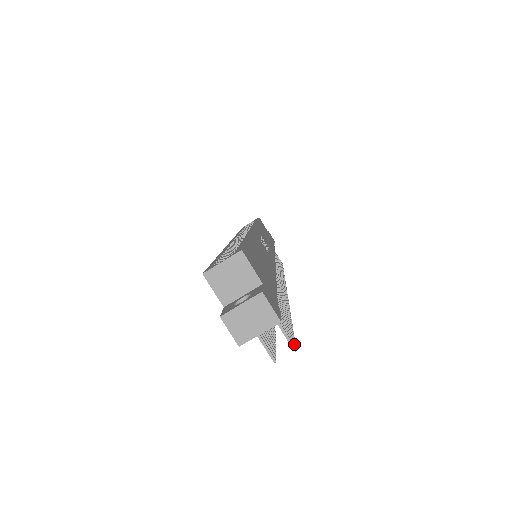
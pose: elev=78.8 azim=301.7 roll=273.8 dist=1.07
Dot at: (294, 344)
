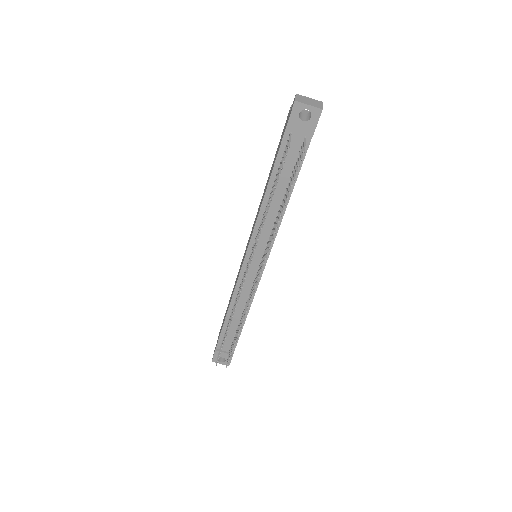
Dot at: occluded
